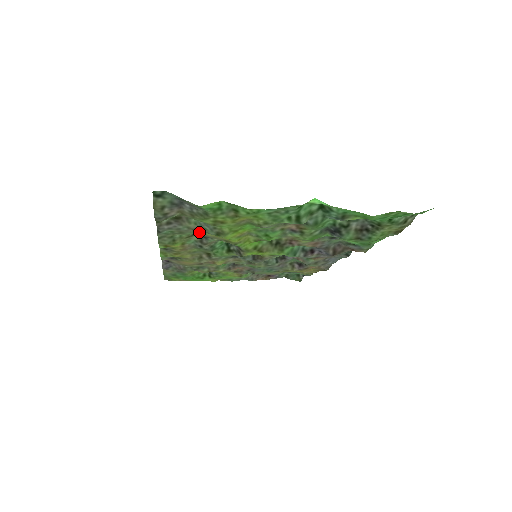
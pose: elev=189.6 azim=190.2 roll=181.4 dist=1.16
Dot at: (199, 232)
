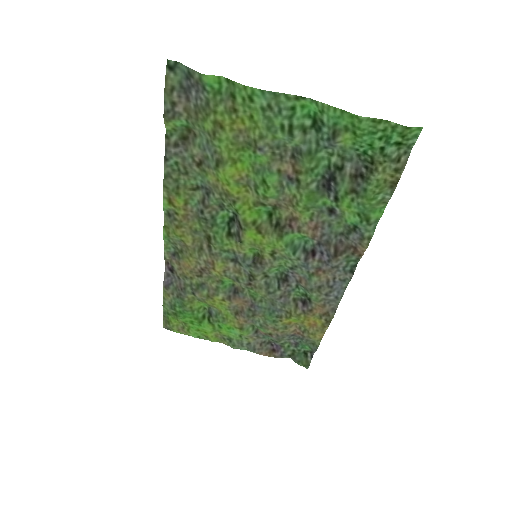
Dot at: (202, 174)
